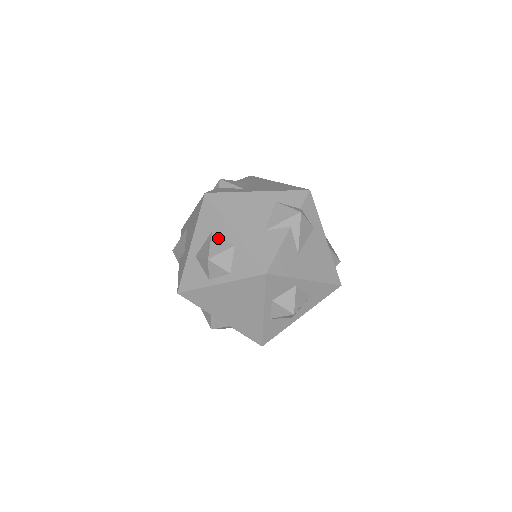
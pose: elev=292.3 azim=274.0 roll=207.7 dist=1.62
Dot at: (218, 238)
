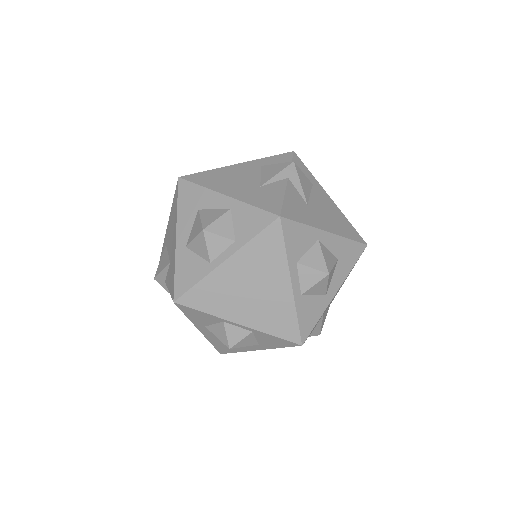
Dot at: (208, 211)
